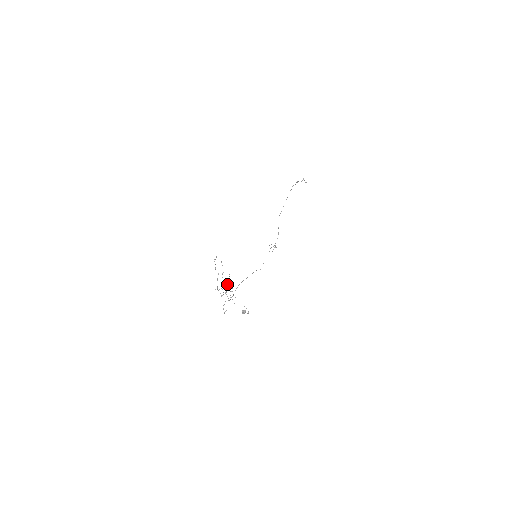
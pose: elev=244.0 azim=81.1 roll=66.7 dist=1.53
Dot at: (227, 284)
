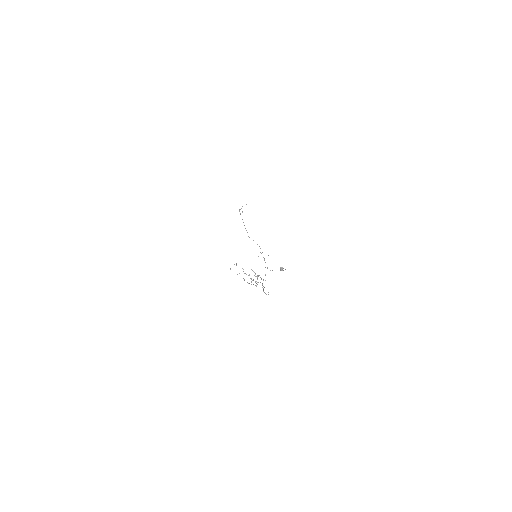
Dot at: occluded
